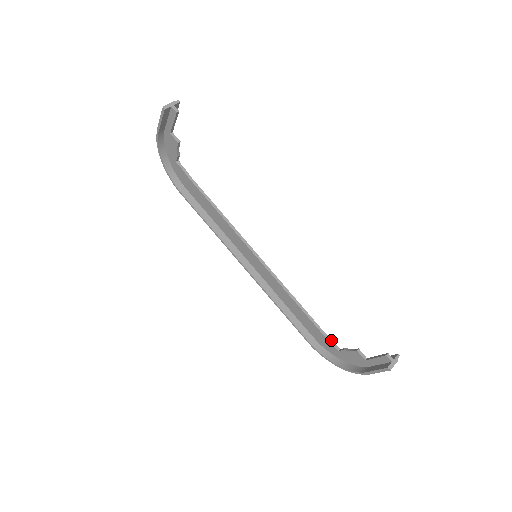
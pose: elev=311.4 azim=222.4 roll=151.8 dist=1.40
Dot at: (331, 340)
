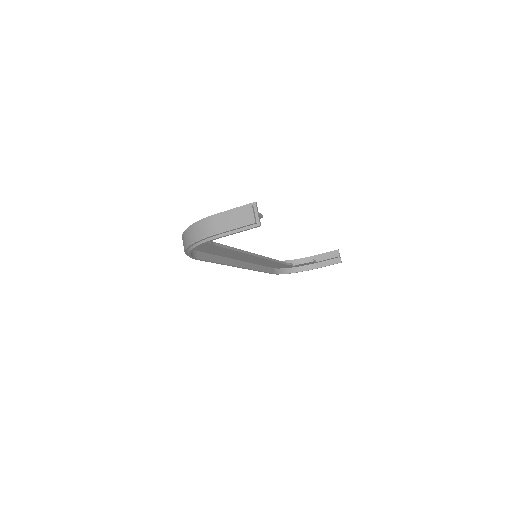
Dot at: (290, 264)
